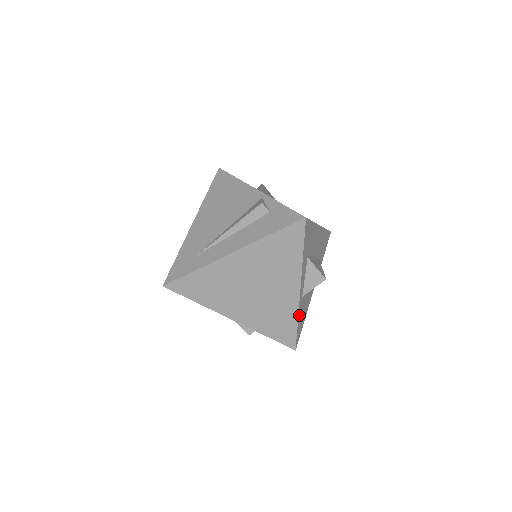
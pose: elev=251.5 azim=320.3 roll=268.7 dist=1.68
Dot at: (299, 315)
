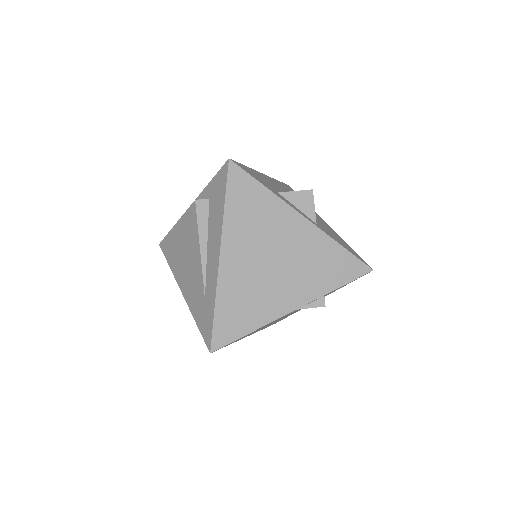
Dot at: (334, 240)
